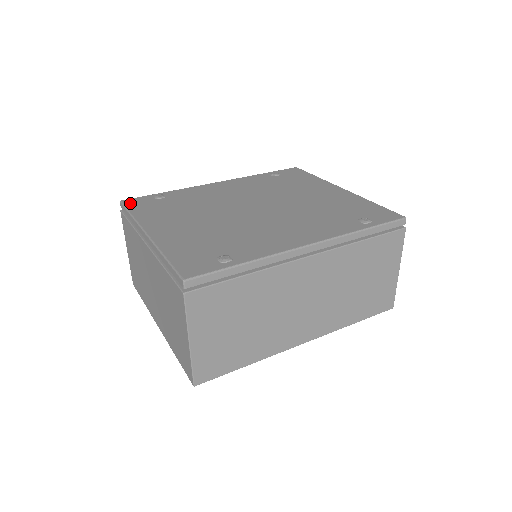
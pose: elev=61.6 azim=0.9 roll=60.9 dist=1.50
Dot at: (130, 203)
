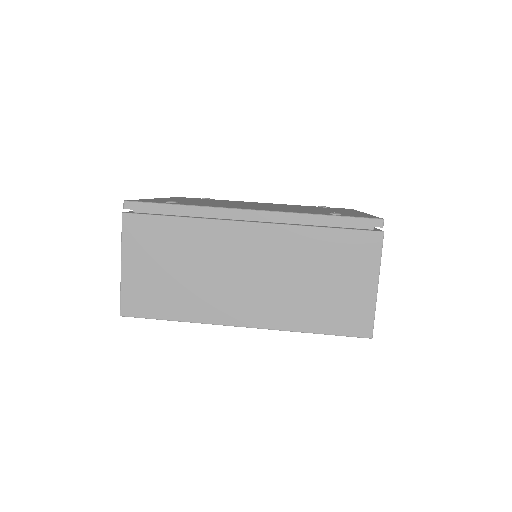
Dot at: (181, 197)
